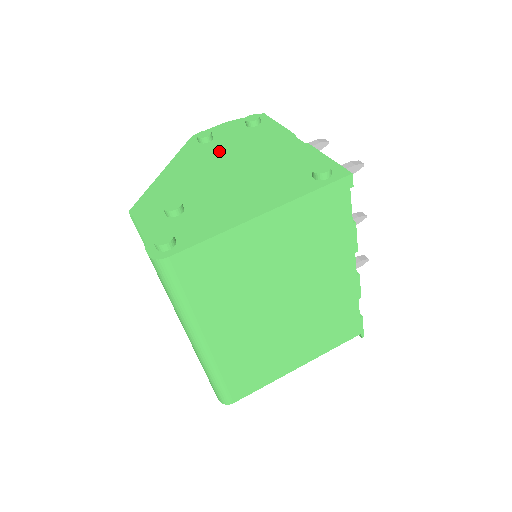
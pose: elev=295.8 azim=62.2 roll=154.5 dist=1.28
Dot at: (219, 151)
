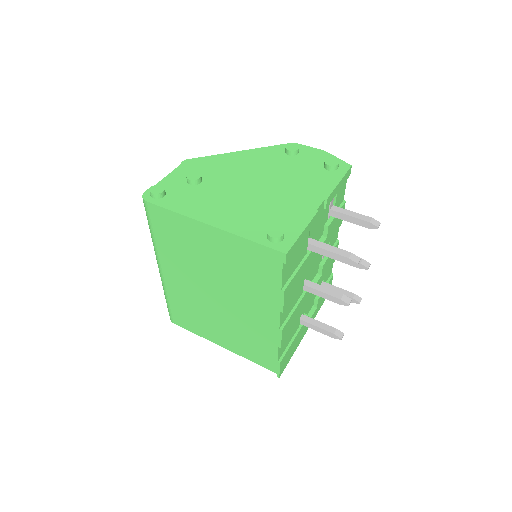
Dot at: (279, 167)
